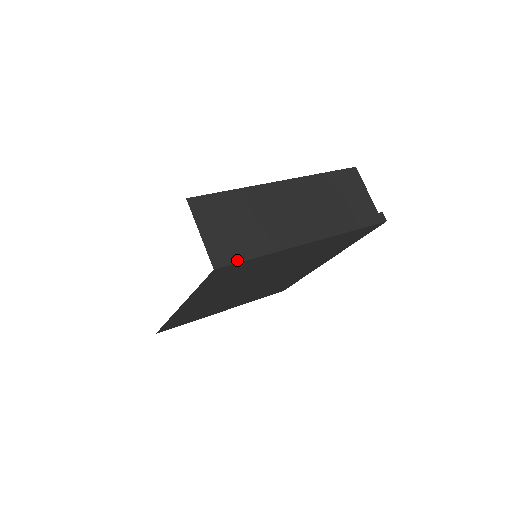
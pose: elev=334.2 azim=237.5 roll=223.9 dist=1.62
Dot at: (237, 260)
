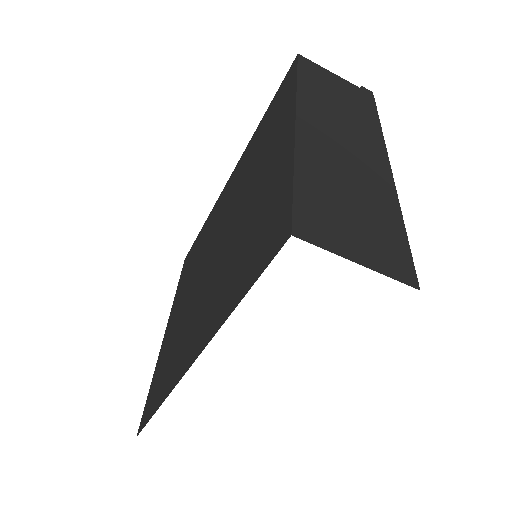
Dot at: (407, 253)
